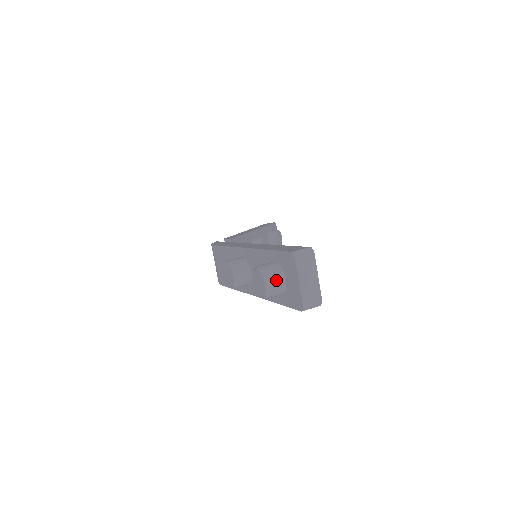
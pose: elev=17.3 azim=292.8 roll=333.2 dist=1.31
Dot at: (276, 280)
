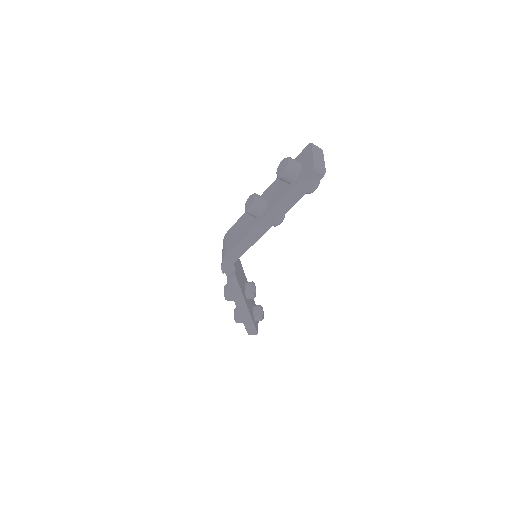
Dot at: (295, 161)
